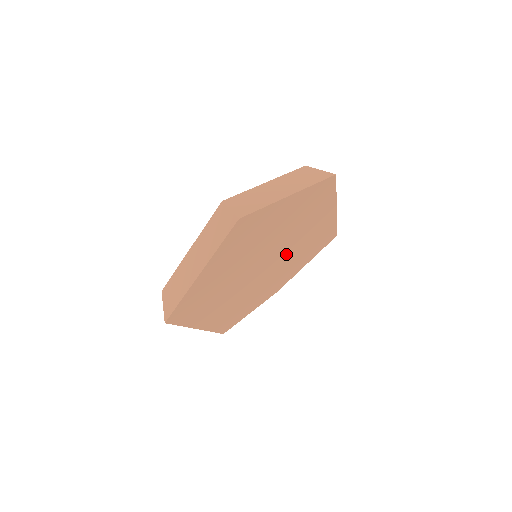
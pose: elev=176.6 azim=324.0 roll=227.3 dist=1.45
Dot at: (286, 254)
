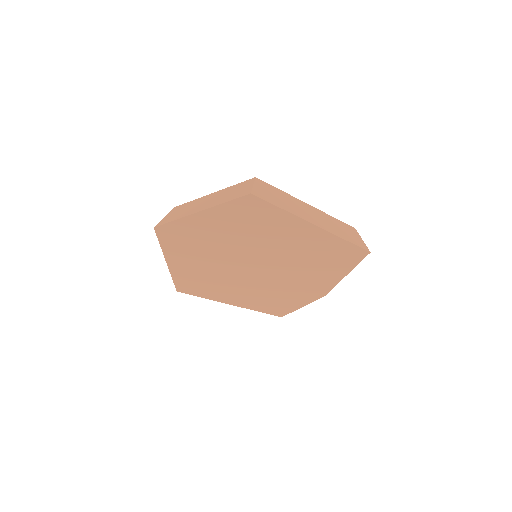
Dot at: (281, 261)
